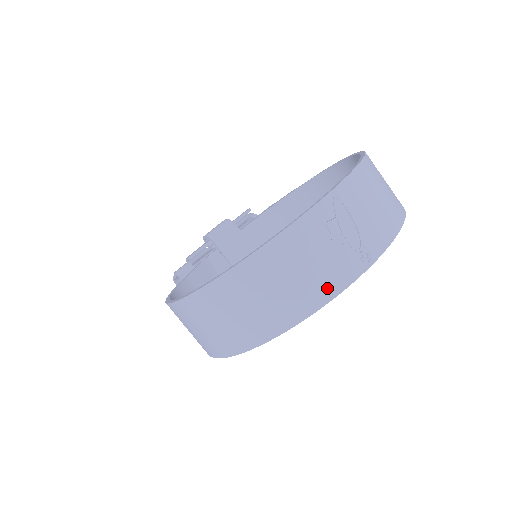
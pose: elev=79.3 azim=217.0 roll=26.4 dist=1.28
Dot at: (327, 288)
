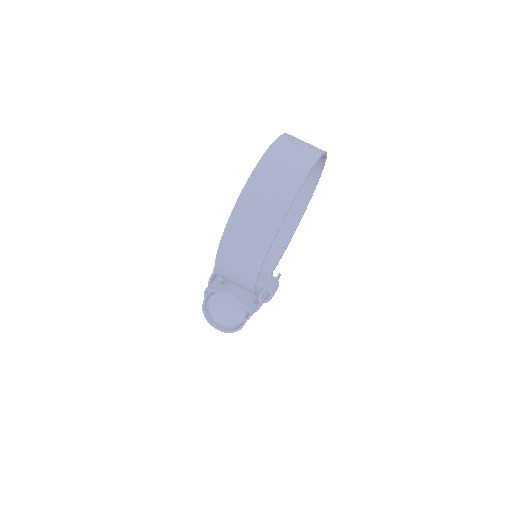
Dot at: (309, 160)
